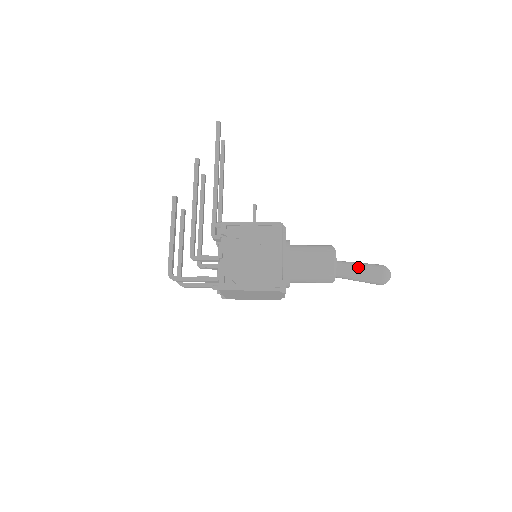
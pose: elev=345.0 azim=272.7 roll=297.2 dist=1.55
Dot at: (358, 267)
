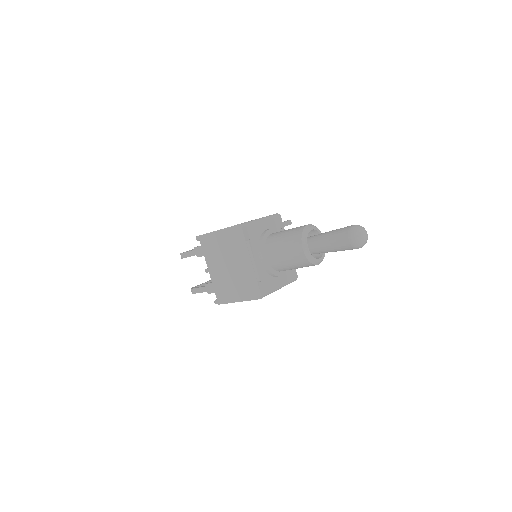
Dot at: occluded
